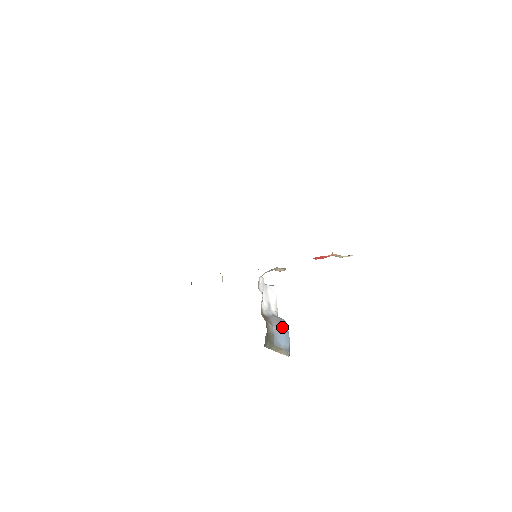
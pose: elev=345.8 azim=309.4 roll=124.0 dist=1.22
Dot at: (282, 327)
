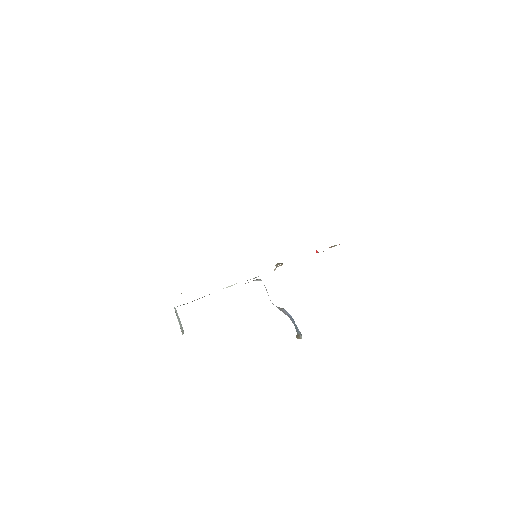
Dot at: (289, 316)
